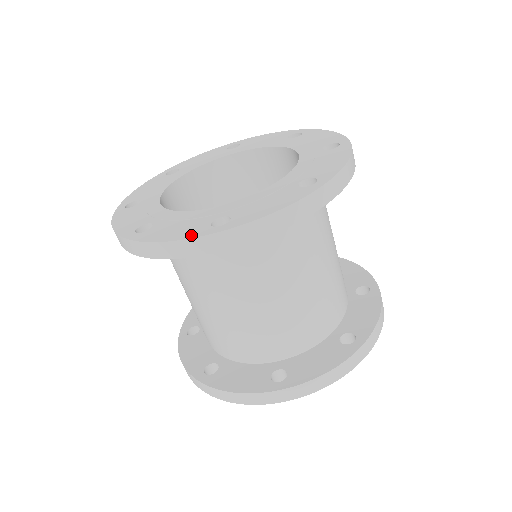
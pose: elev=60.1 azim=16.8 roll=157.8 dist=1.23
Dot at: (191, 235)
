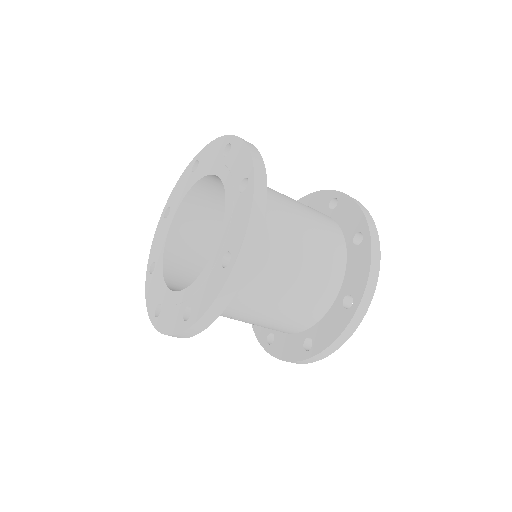
Dot at: (221, 285)
